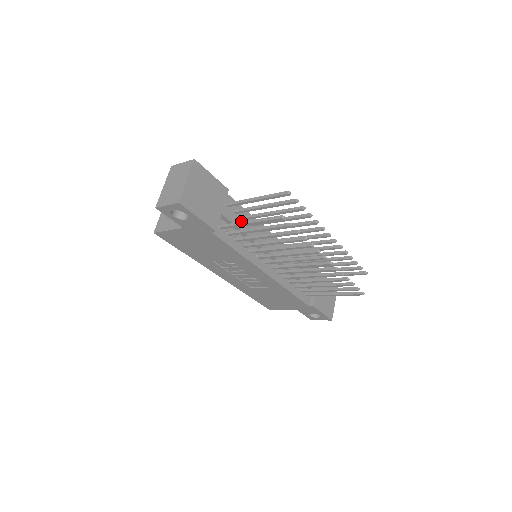
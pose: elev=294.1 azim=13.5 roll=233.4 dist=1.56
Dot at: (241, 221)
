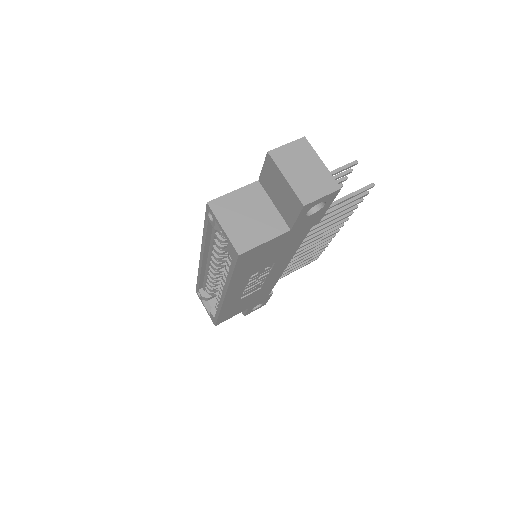
Dot at: occluded
